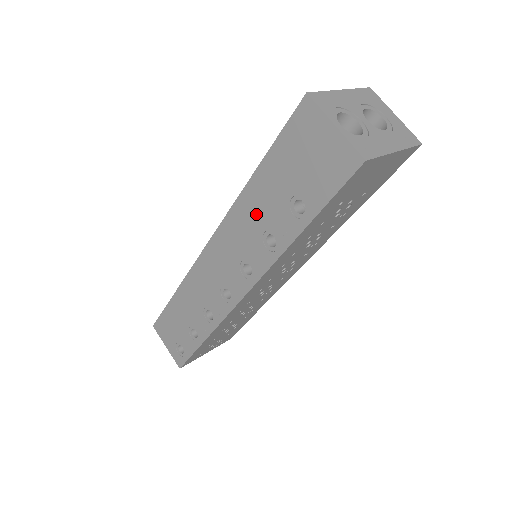
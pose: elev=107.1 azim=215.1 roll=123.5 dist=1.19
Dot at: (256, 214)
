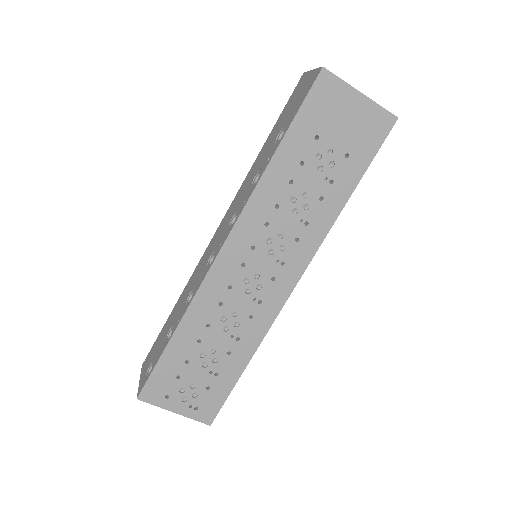
Dot at: (255, 170)
